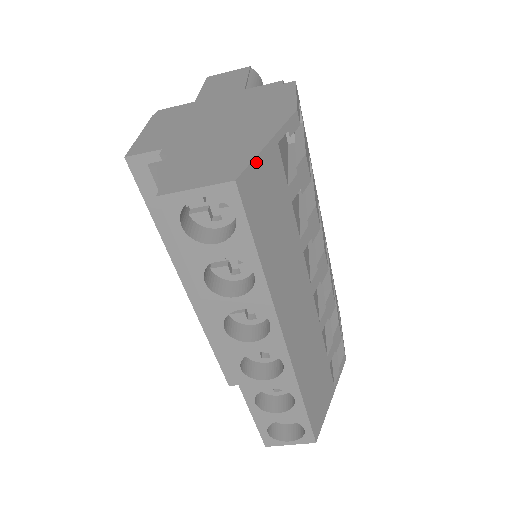
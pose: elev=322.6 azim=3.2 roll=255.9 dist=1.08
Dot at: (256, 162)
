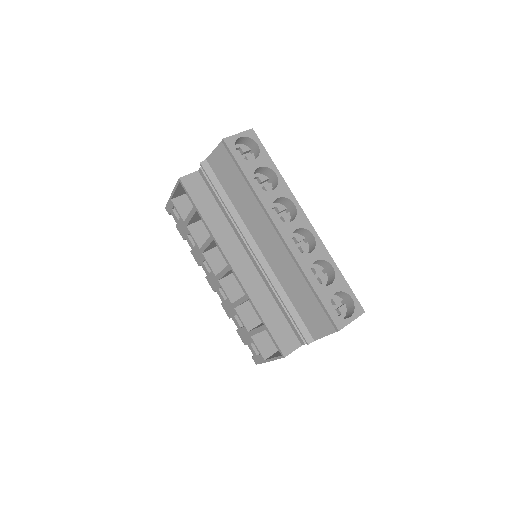
Dot at: occluded
